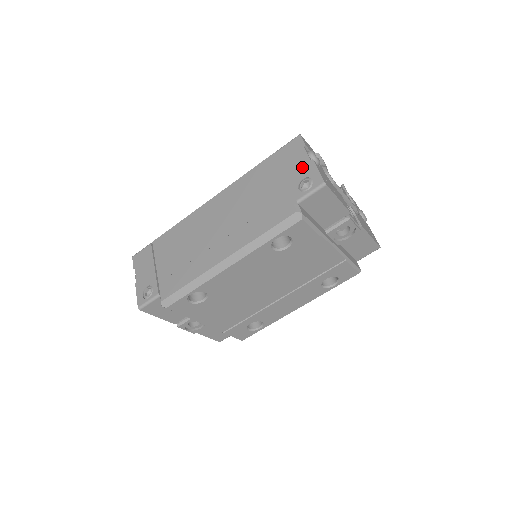
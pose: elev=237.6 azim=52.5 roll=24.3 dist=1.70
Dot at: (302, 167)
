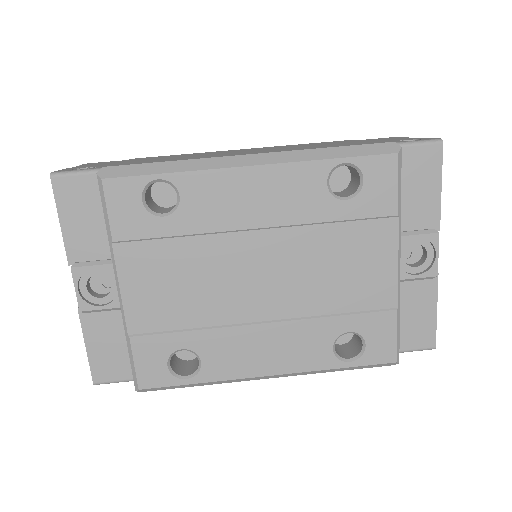
Dot at: occluded
